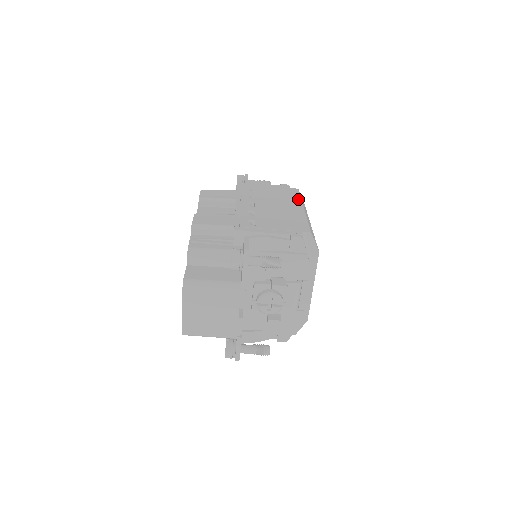
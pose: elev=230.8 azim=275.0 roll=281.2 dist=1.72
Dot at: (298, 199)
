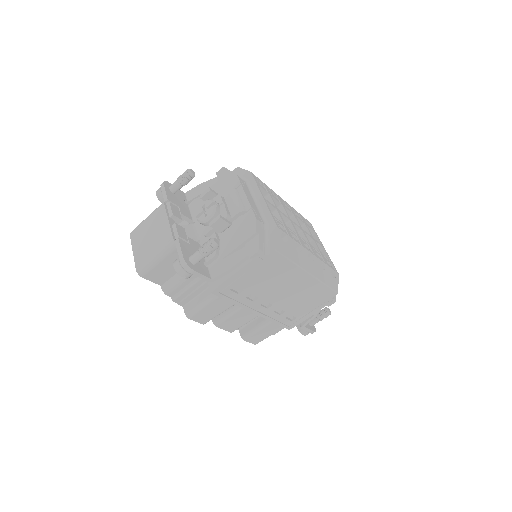
Dot at: occluded
